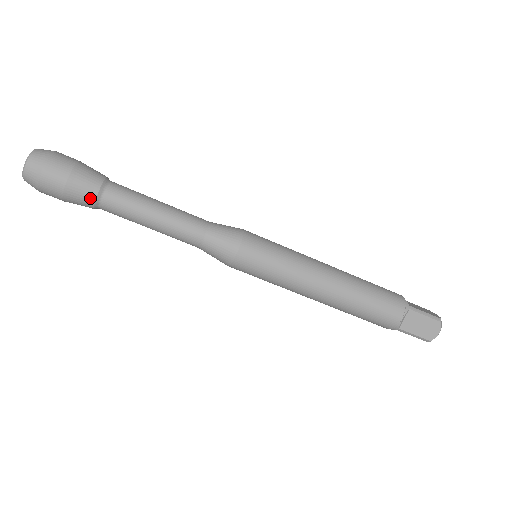
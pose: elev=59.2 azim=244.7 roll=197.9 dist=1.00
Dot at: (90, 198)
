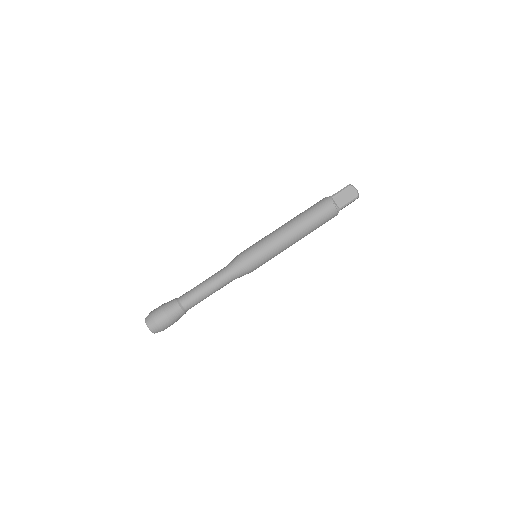
Dot at: (179, 310)
